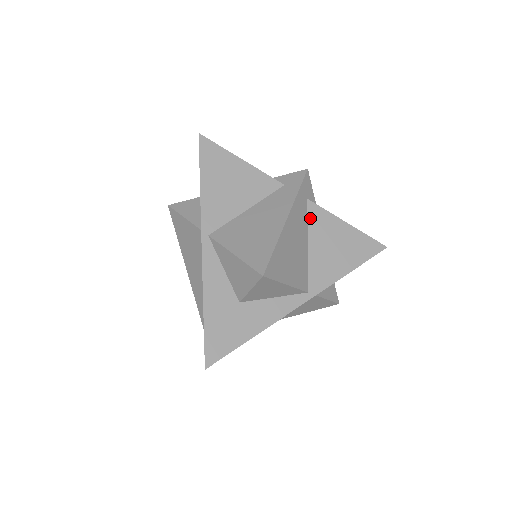
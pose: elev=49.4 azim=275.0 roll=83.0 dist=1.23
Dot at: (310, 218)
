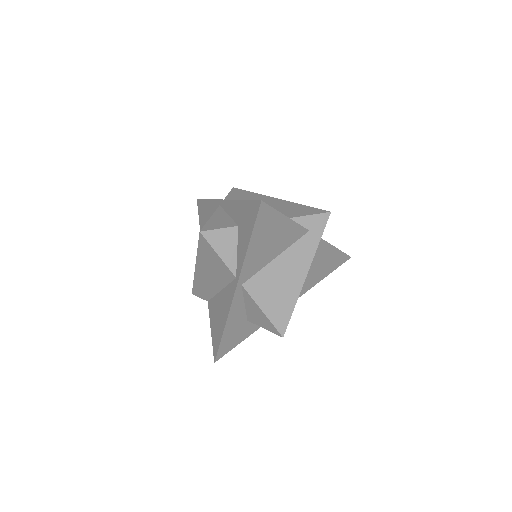
Dot at: occluded
